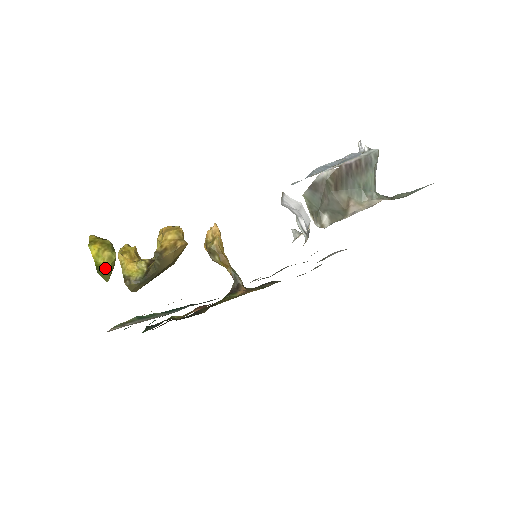
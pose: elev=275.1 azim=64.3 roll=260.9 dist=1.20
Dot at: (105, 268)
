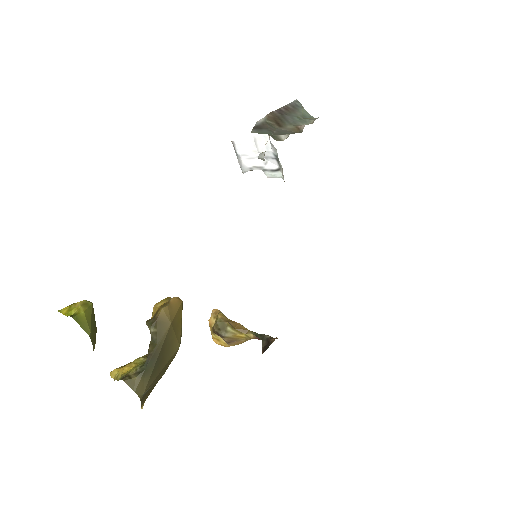
Dot at: (80, 312)
